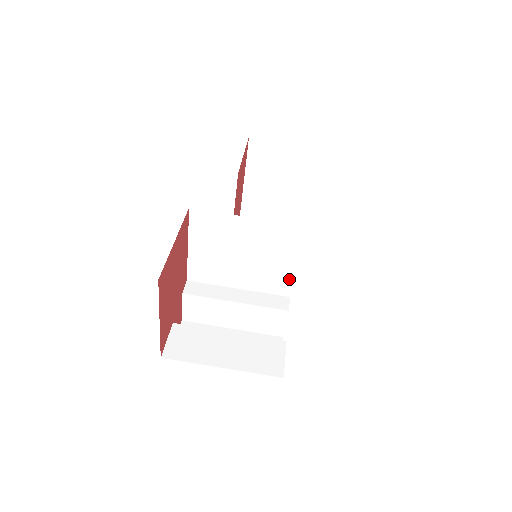
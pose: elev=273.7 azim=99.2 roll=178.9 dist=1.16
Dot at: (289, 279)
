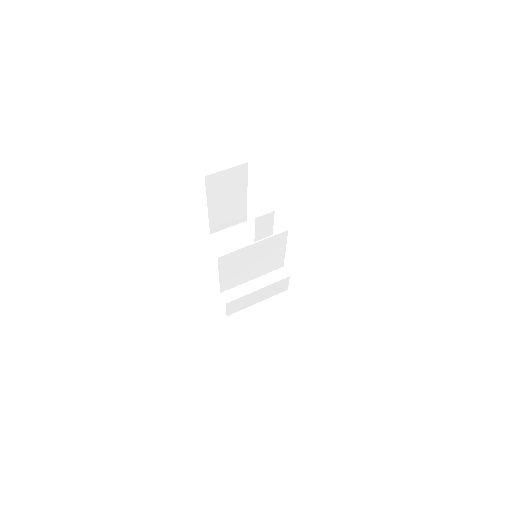
Dot at: (282, 259)
